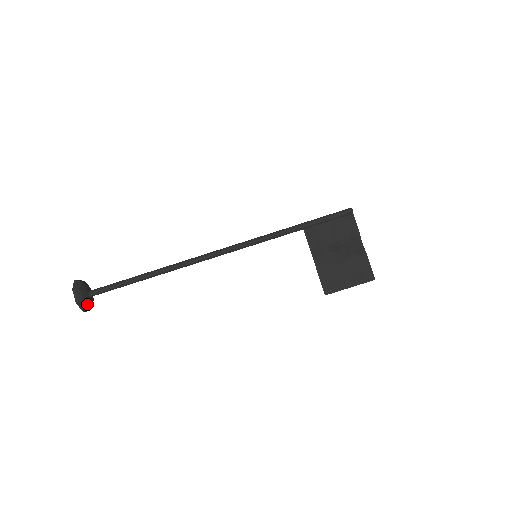
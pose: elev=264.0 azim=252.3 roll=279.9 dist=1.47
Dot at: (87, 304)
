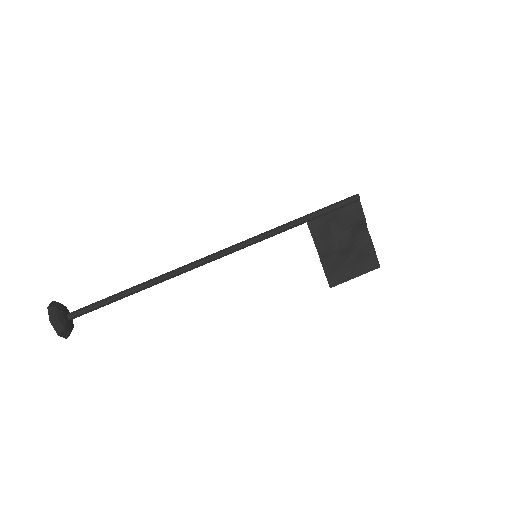
Dot at: (69, 330)
